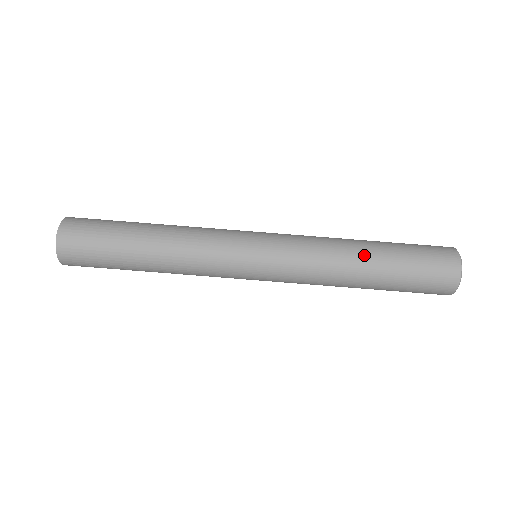
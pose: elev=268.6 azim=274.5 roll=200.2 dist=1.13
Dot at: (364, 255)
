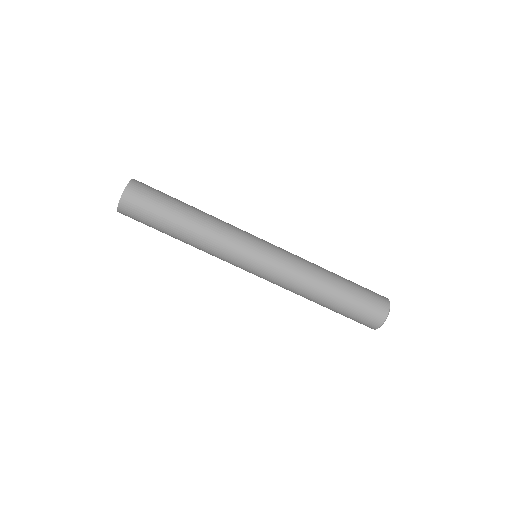
Dot at: (325, 293)
